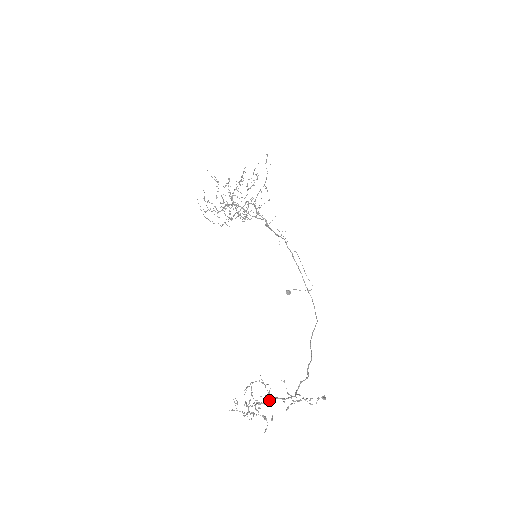
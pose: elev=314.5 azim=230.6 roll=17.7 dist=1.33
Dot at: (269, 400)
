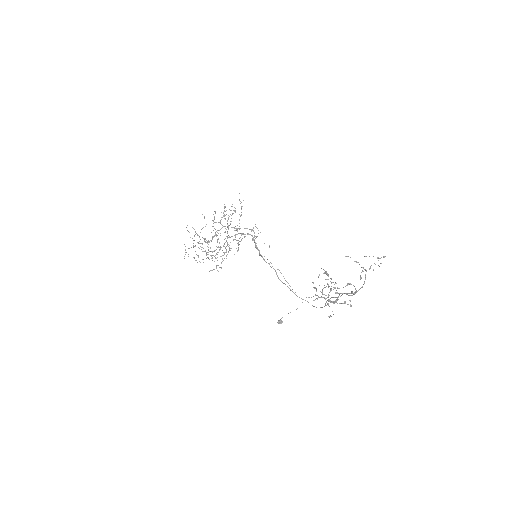
Dot at: (338, 296)
